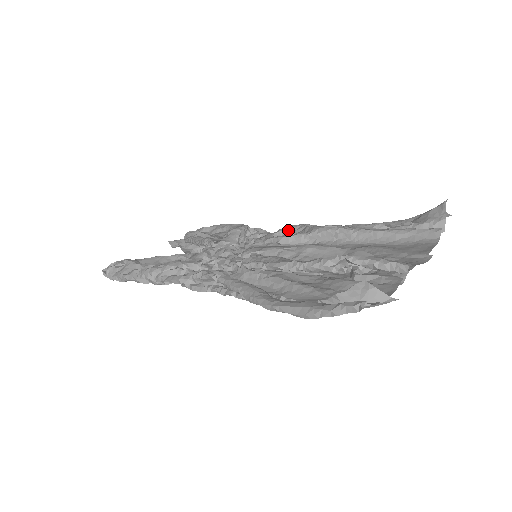
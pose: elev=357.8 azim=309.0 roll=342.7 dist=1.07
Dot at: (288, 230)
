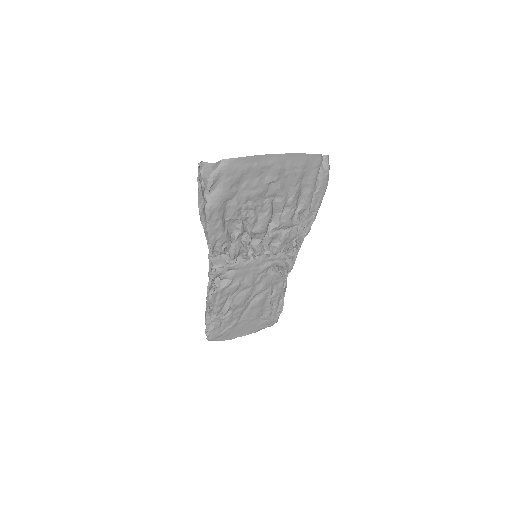
Dot at: occluded
